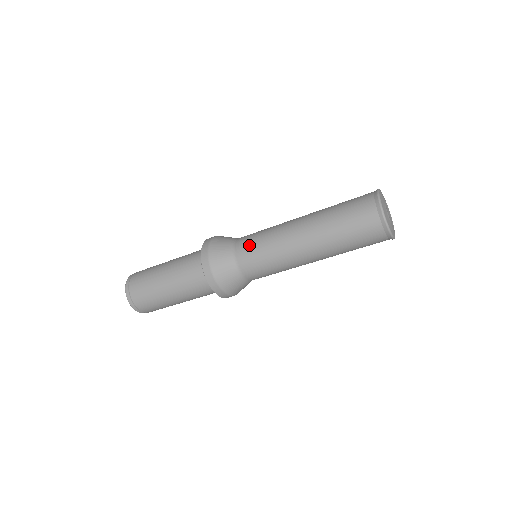
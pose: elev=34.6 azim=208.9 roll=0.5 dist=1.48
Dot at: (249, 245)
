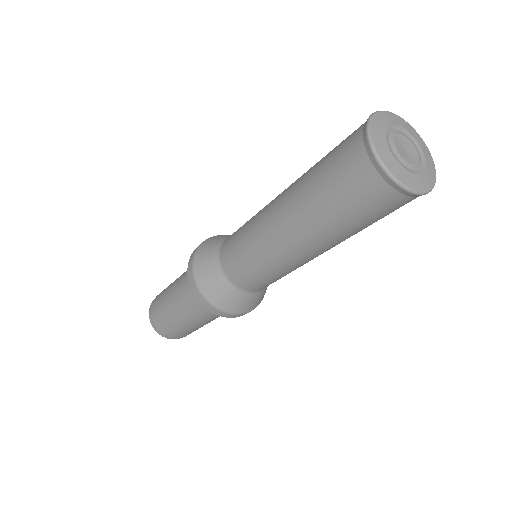
Dot at: (231, 249)
